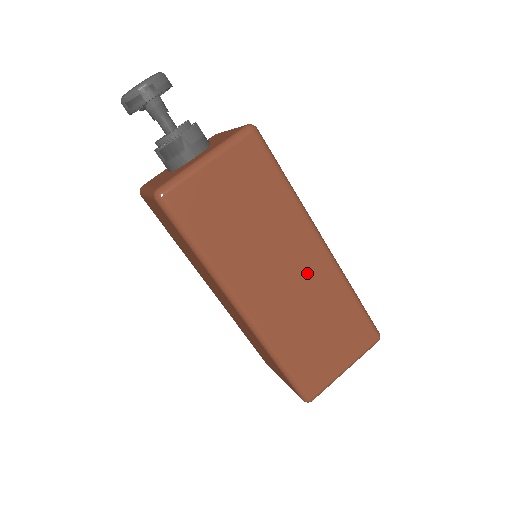
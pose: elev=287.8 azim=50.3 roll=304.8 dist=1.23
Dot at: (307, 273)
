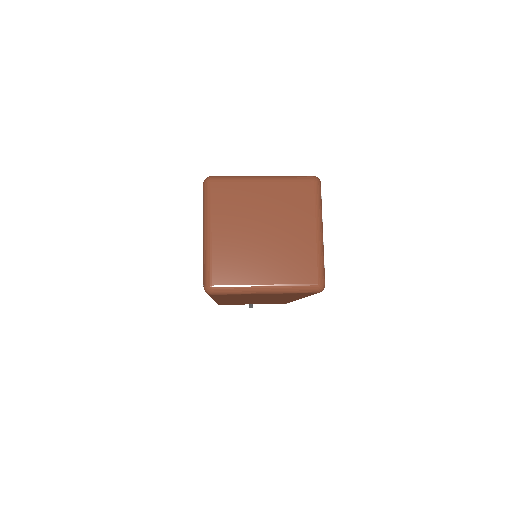
Dot at: occluded
